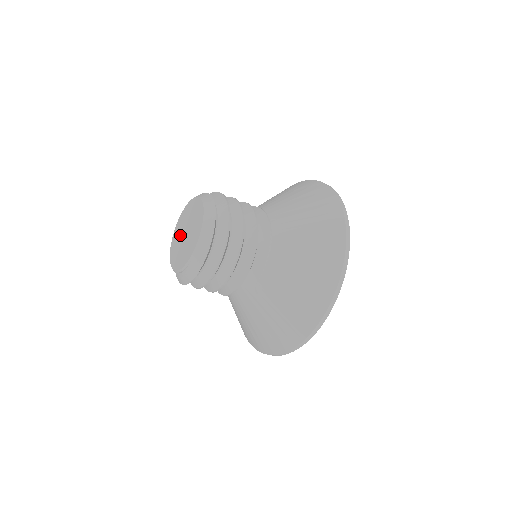
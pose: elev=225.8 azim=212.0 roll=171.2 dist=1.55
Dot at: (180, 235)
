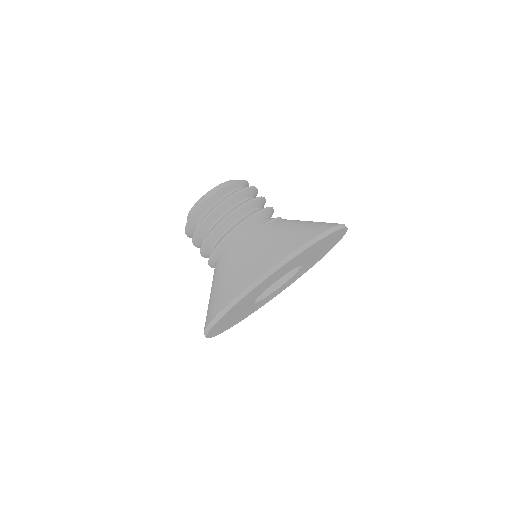
Dot at: occluded
